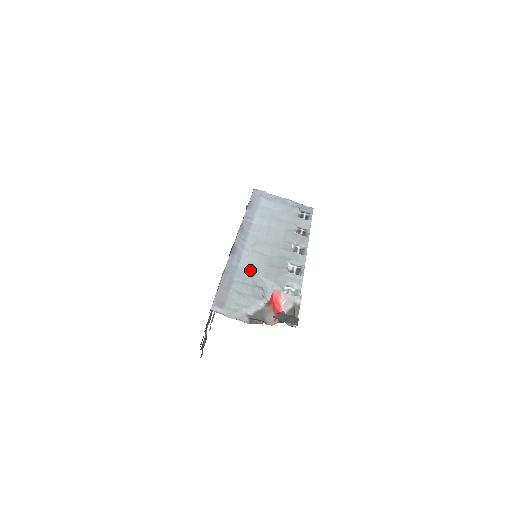
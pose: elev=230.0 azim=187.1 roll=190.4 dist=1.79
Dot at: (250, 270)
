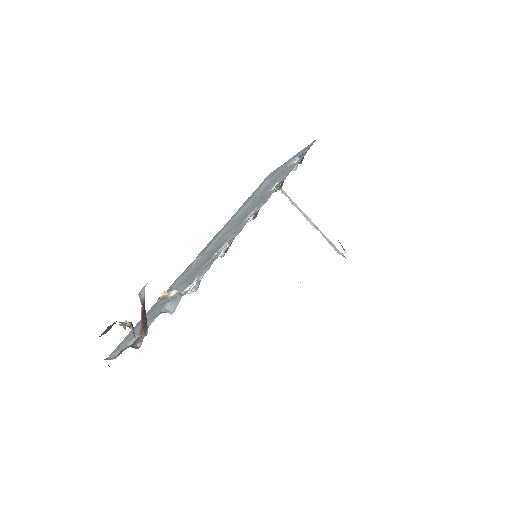
Dot at: (179, 284)
